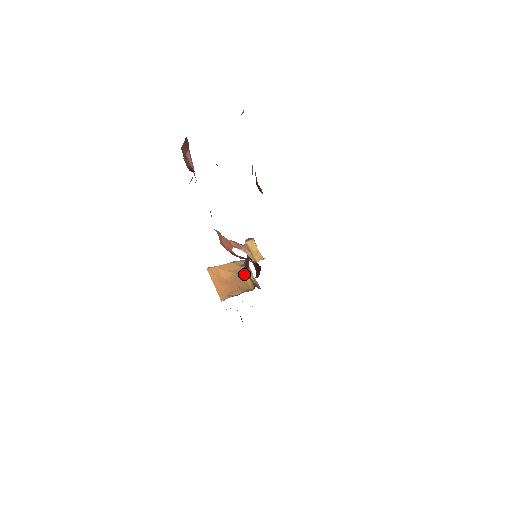
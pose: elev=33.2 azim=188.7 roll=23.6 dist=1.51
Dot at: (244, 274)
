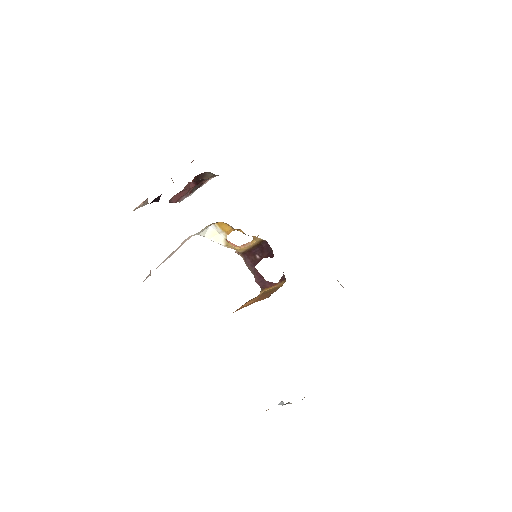
Dot at: (266, 291)
